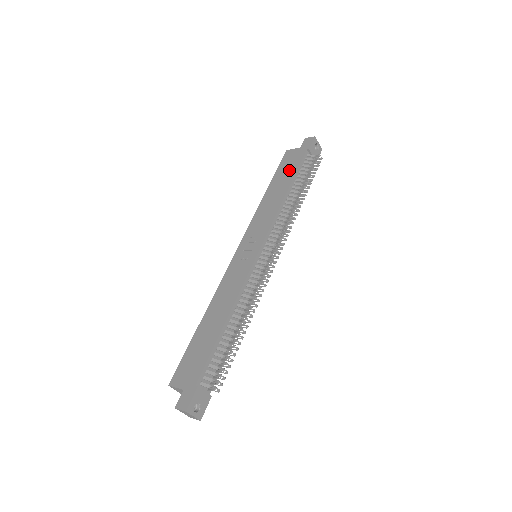
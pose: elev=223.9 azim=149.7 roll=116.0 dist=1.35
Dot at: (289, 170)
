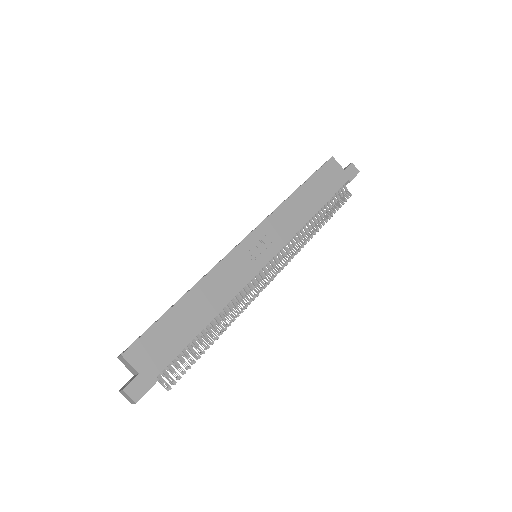
Dot at: (326, 188)
